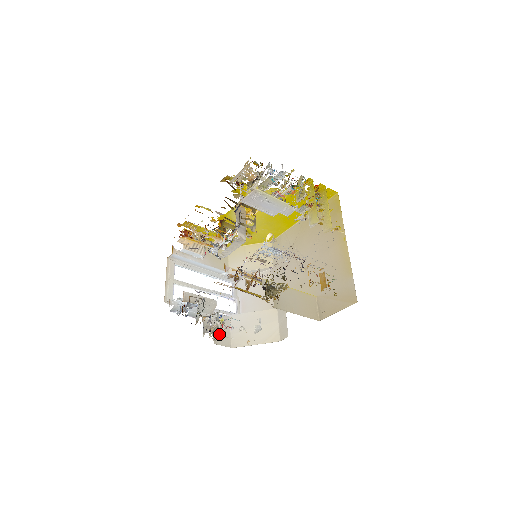
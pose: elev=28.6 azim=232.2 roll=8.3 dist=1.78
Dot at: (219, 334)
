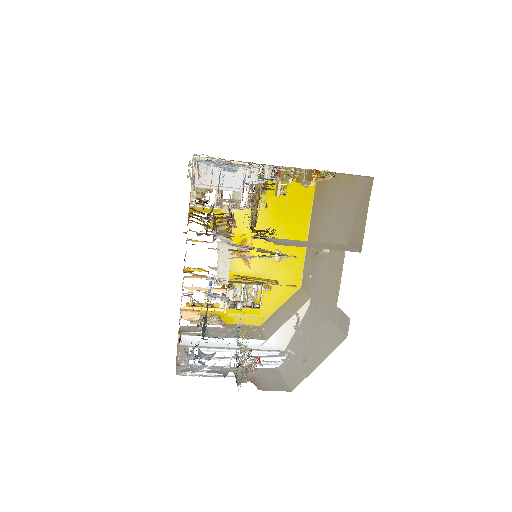
Dot at: (265, 383)
